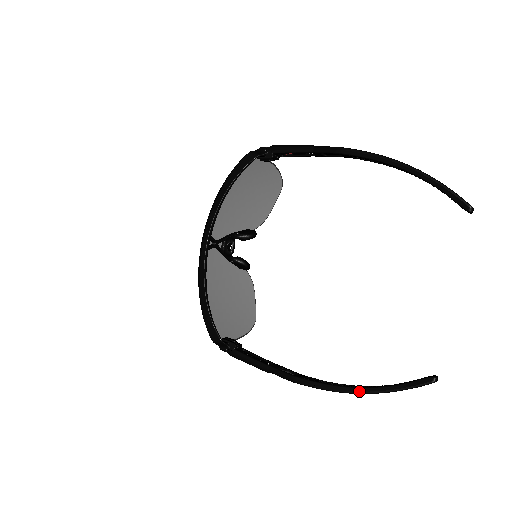
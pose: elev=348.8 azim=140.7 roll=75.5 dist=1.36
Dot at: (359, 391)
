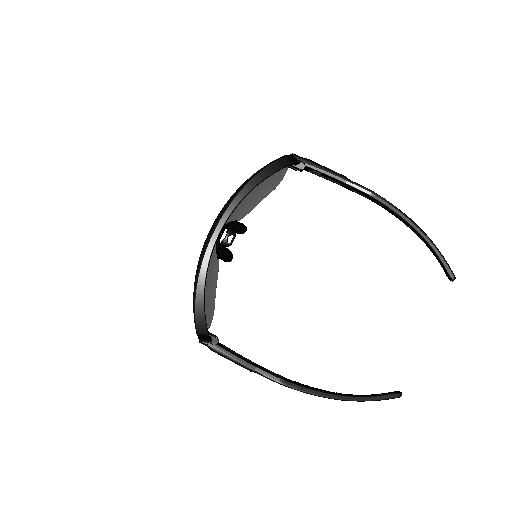
Dot at: (342, 398)
